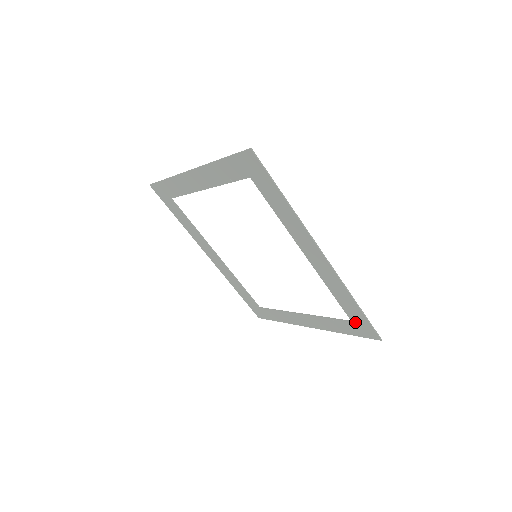
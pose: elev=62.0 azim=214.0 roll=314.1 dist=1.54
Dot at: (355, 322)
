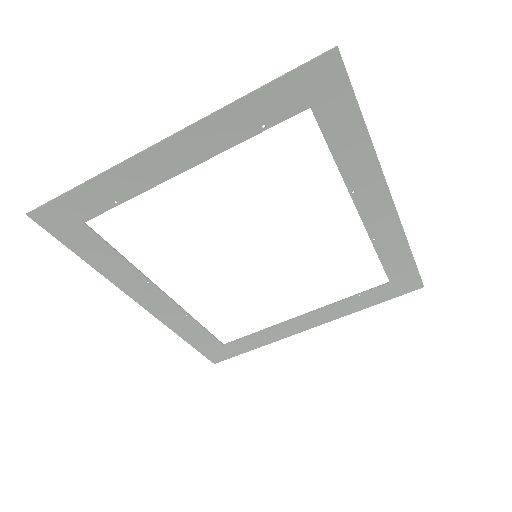
Dot at: (395, 280)
